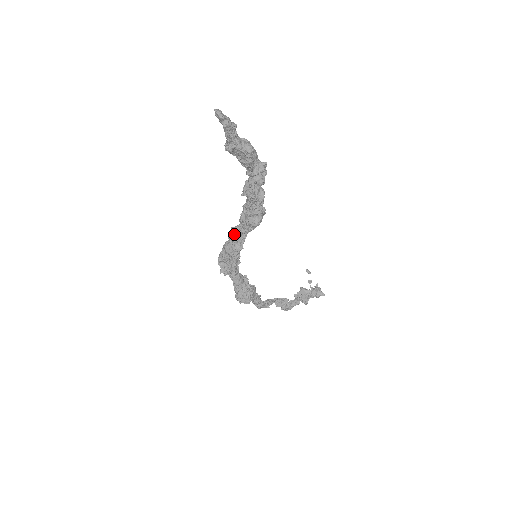
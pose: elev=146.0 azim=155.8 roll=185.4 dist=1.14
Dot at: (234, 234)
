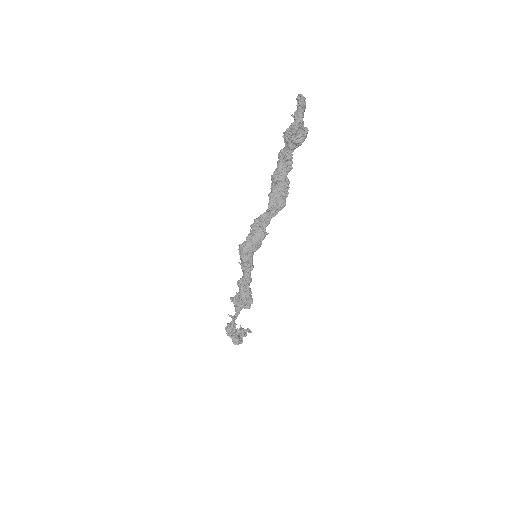
Dot at: (256, 225)
